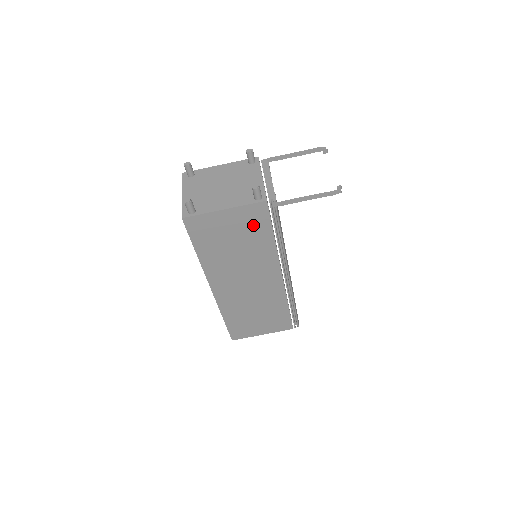
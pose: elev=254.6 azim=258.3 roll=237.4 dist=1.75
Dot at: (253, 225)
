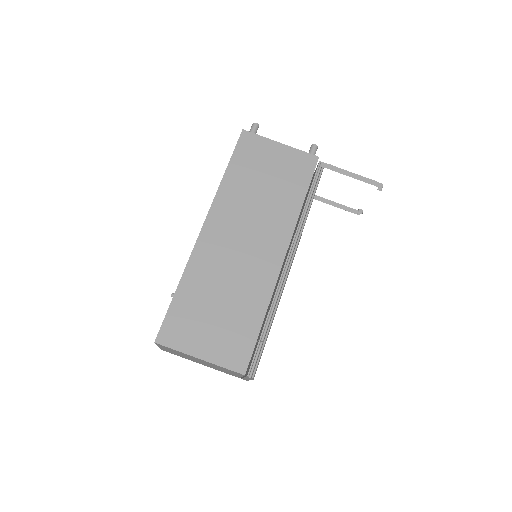
Dot at: (294, 174)
